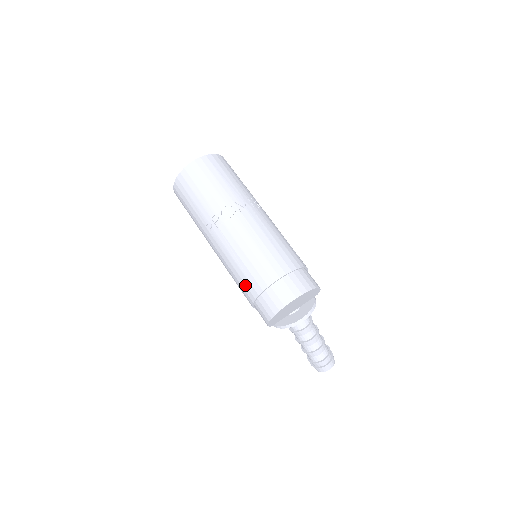
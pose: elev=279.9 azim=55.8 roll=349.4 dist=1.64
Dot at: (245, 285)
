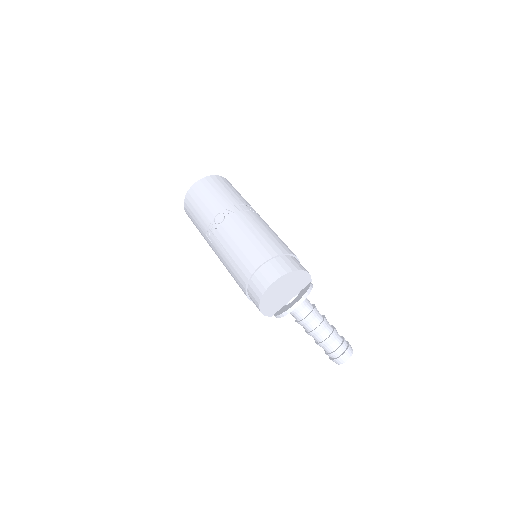
Dot at: (237, 279)
